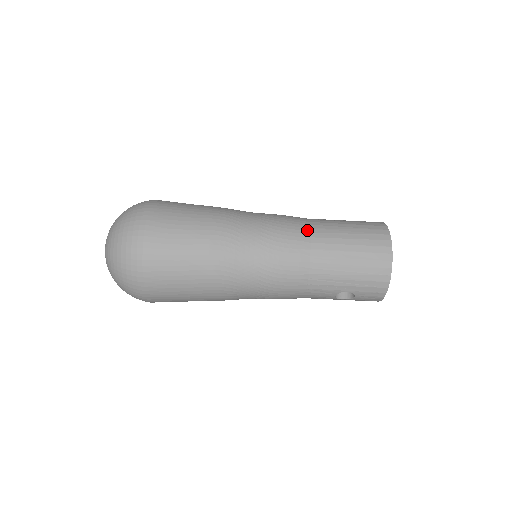
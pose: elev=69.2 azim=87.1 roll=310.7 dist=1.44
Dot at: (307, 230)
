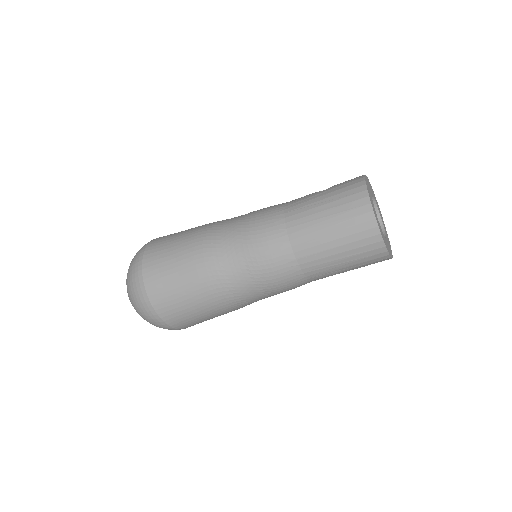
Dot at: (285, 239)
